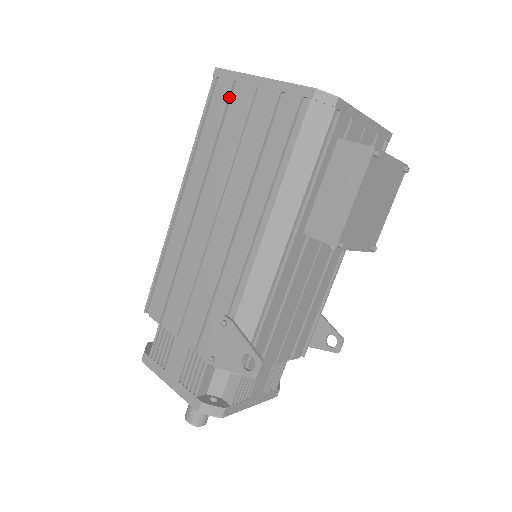
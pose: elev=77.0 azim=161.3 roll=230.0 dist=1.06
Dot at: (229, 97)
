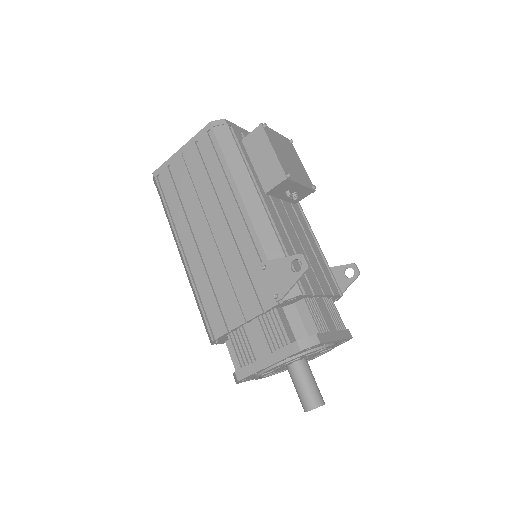
Dot at: (170, 175)
